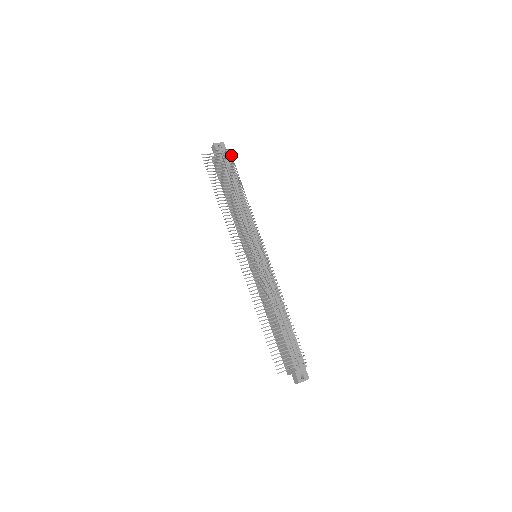
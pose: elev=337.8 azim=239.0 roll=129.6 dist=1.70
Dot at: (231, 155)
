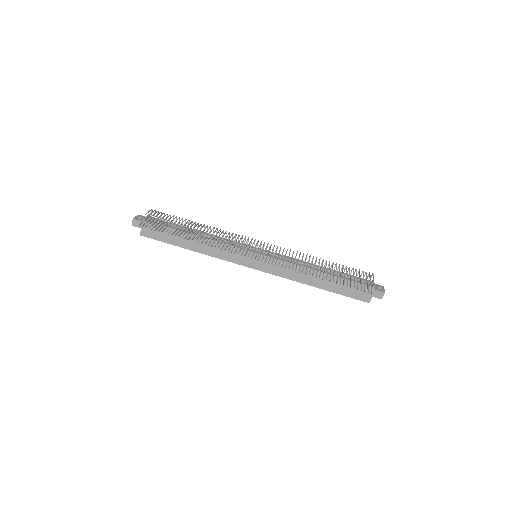
Dot at: (158, 212)
